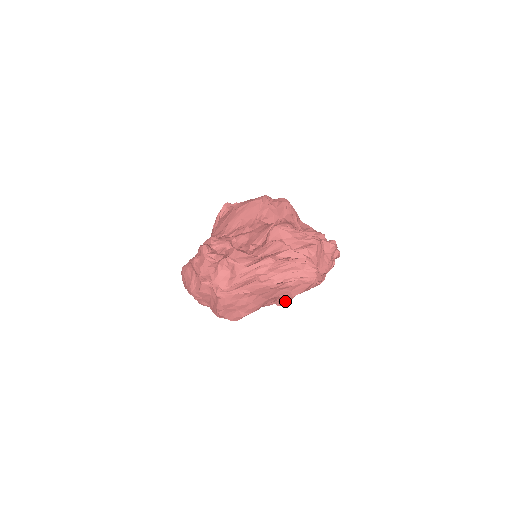
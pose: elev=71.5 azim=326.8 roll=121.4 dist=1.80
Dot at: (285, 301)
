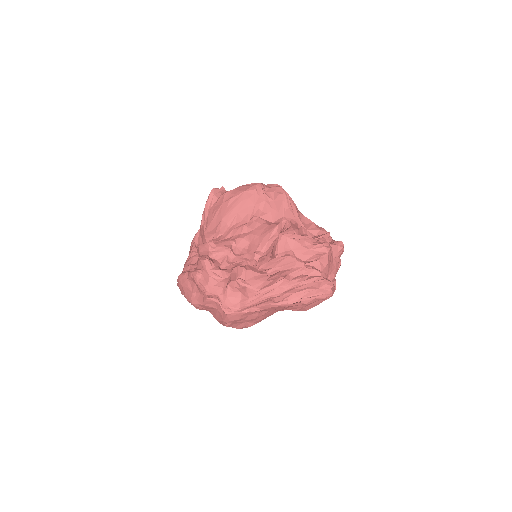
Dot at: occluded
